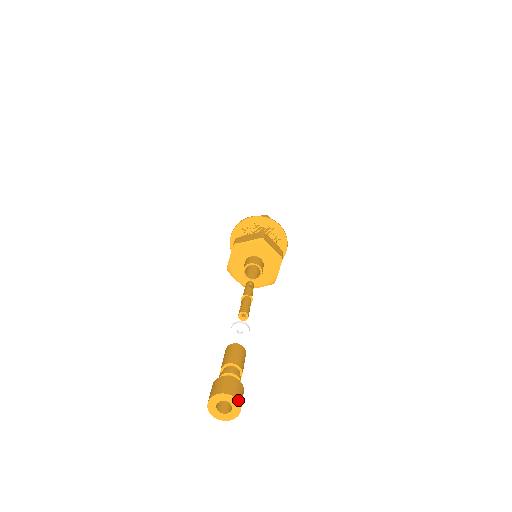
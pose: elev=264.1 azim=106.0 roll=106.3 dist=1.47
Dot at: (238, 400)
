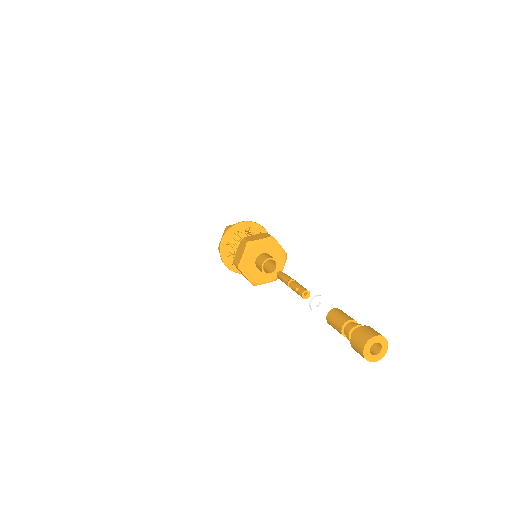
Dot at: (387, 341)
